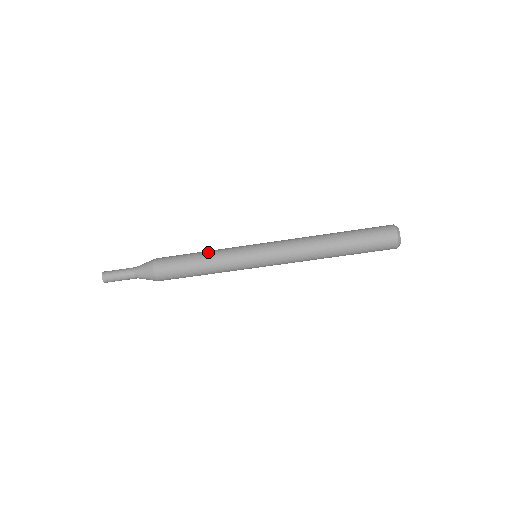
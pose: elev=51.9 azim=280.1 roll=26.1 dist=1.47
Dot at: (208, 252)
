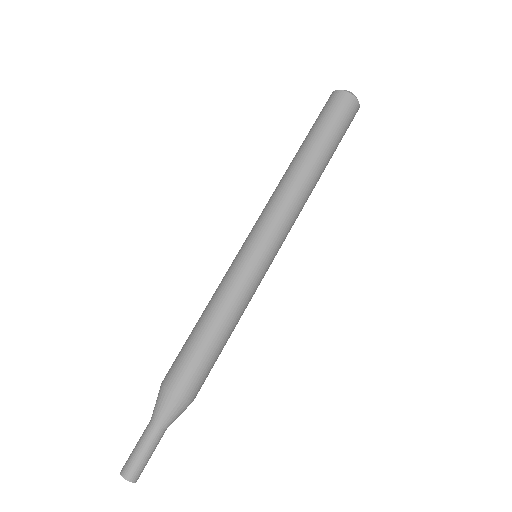
Dot at: (206, 306)
